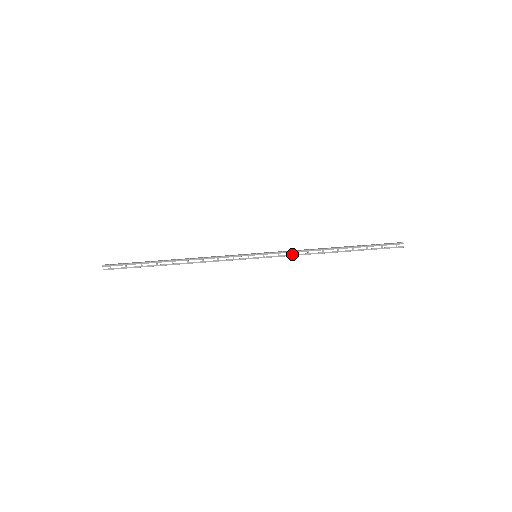
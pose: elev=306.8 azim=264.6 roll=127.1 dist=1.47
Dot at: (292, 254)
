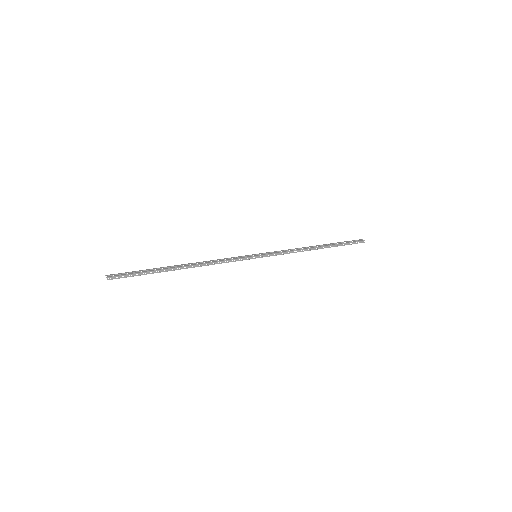
Dot at: (285, 251)
